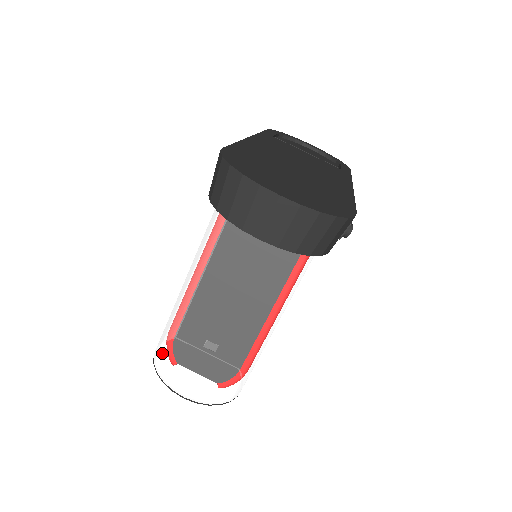
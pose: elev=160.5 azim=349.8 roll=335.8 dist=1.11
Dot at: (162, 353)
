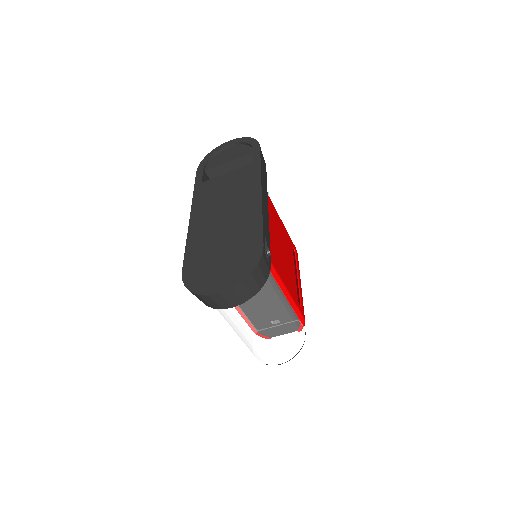
Dot at: (254, 354)
